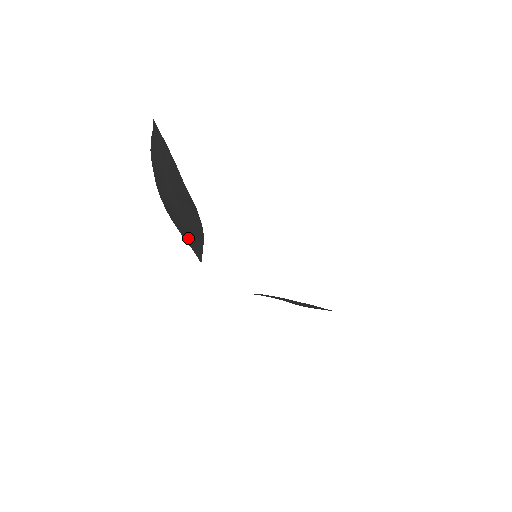
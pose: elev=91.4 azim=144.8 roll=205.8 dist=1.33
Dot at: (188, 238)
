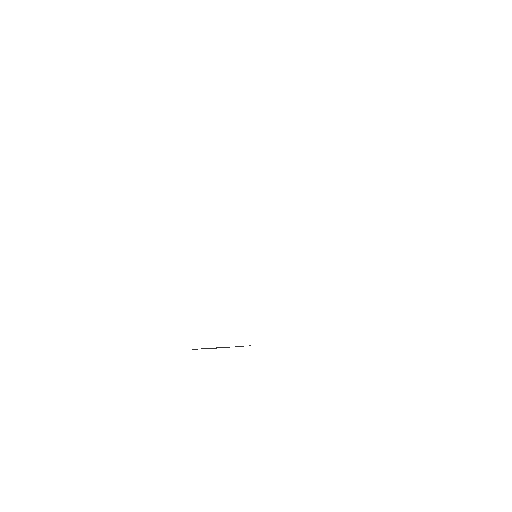
Dot at: occluded
